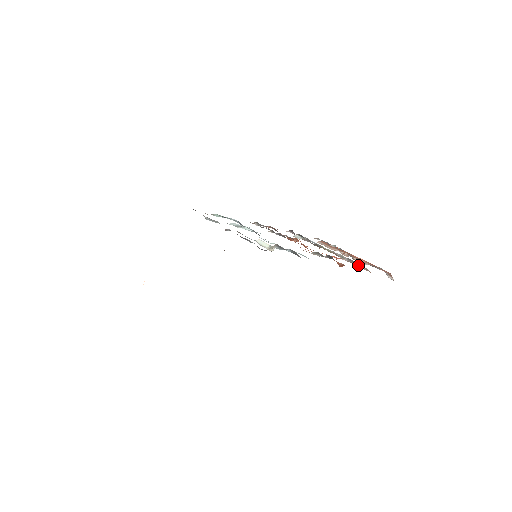
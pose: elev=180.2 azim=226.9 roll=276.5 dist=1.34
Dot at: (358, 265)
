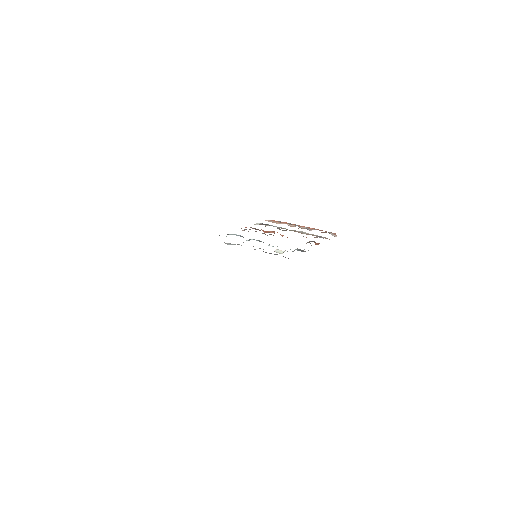
Dot at: occluded
